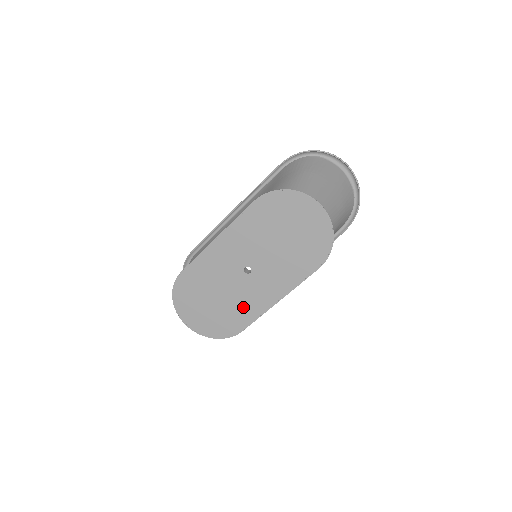
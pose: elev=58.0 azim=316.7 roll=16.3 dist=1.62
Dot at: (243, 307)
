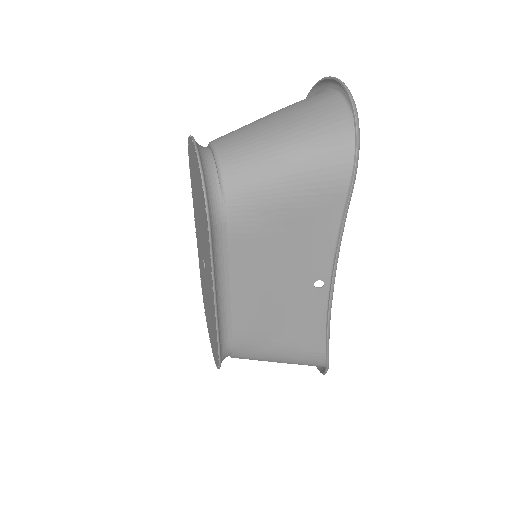
Dot at: occluded
